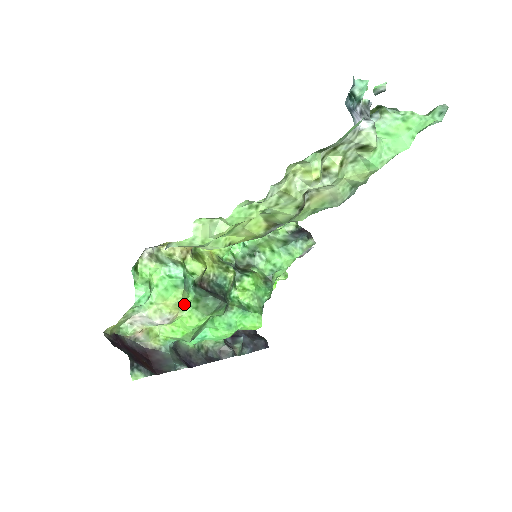
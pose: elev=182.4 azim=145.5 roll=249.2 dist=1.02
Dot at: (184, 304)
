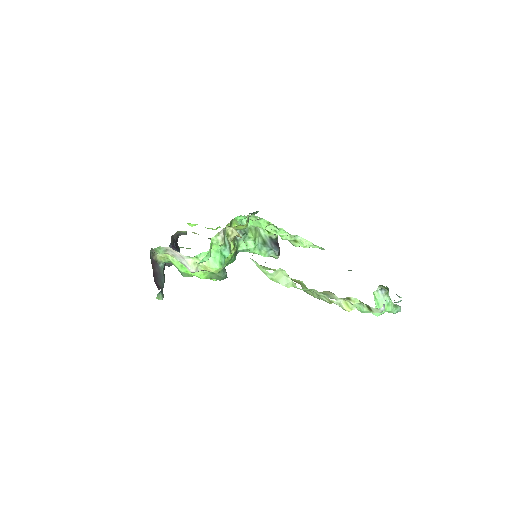
Dot at: occluded
